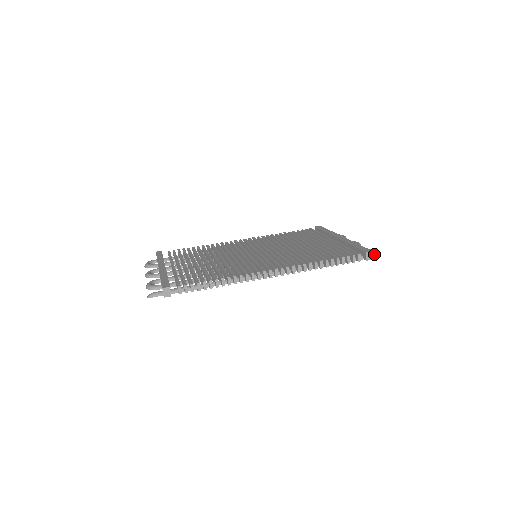
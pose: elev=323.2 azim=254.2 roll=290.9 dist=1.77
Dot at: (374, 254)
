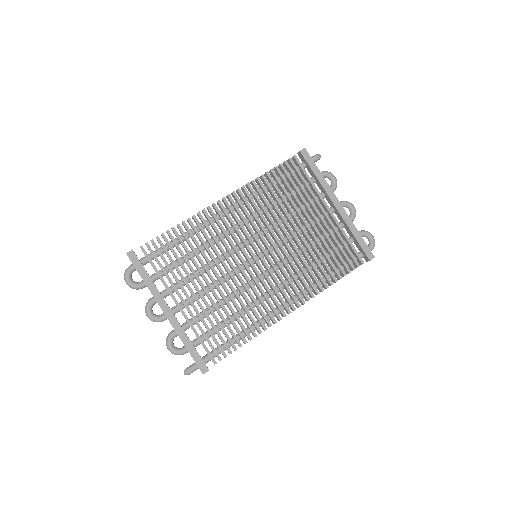
Dot at: occluded
